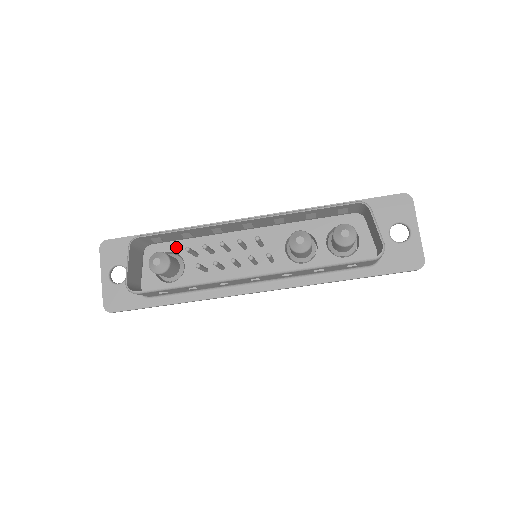
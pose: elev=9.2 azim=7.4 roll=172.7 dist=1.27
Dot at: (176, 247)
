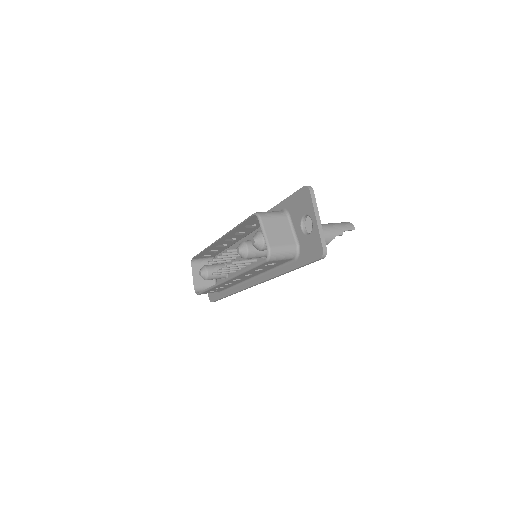
Dot at: occluded
